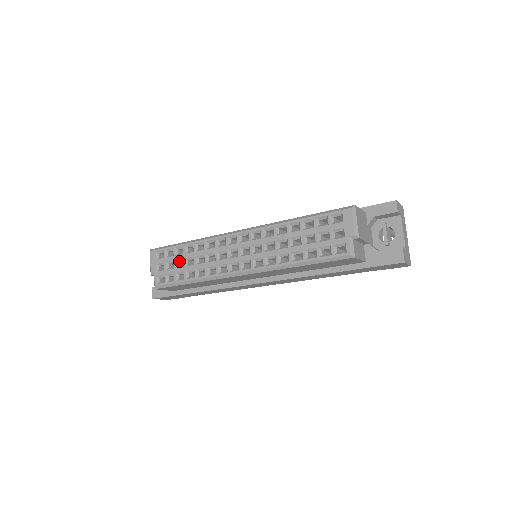
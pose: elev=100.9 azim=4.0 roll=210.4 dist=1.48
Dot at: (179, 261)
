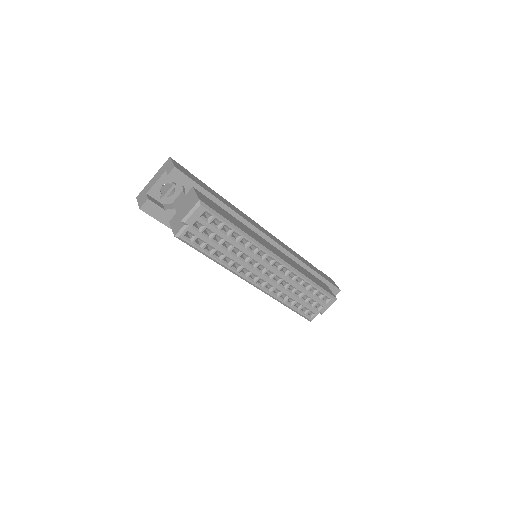
Dot at: (218, 236)
